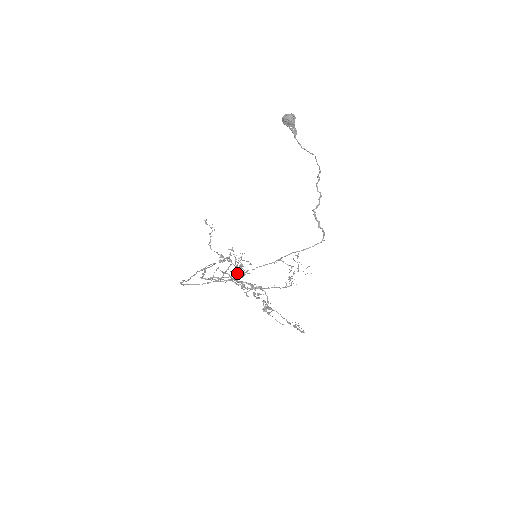
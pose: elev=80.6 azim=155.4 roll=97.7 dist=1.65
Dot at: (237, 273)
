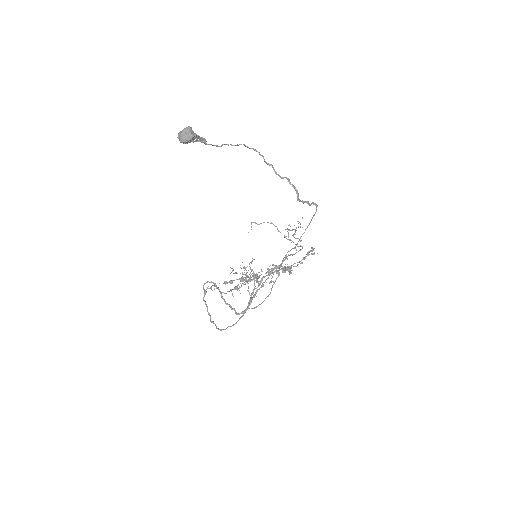
Dot at: occluded
